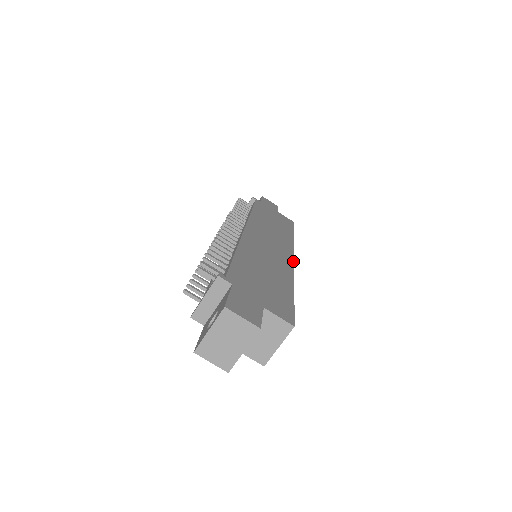
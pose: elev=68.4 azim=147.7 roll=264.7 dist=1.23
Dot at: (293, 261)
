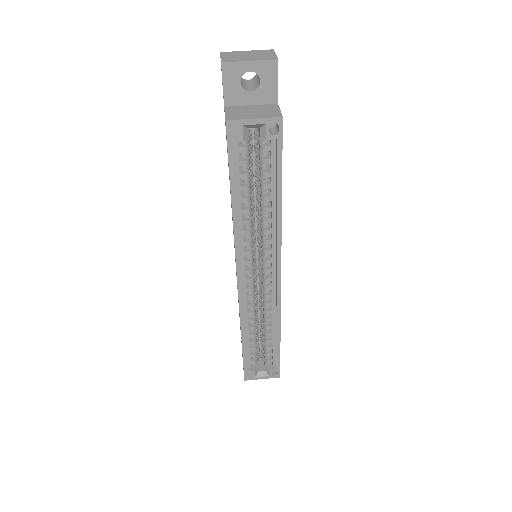
Dot at: occluded
